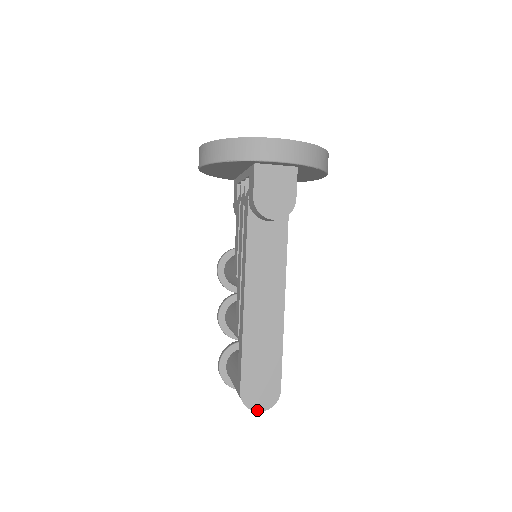
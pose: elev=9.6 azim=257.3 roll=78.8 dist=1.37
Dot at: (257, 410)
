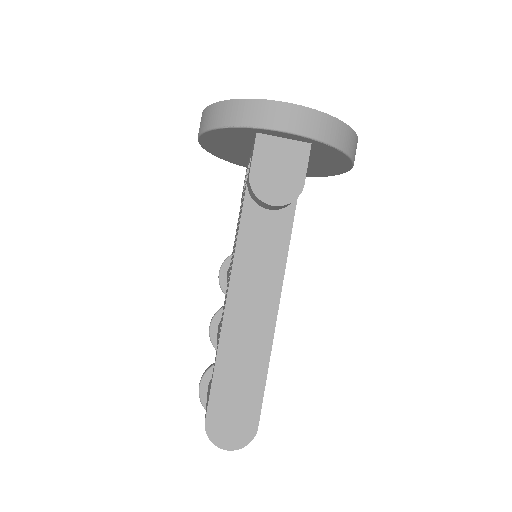
Dot at: (224, 447)
